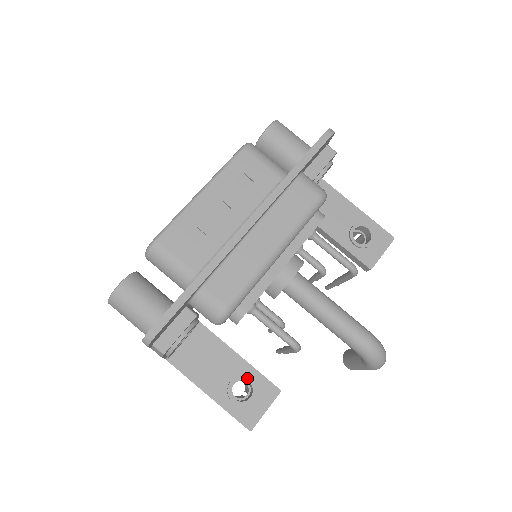
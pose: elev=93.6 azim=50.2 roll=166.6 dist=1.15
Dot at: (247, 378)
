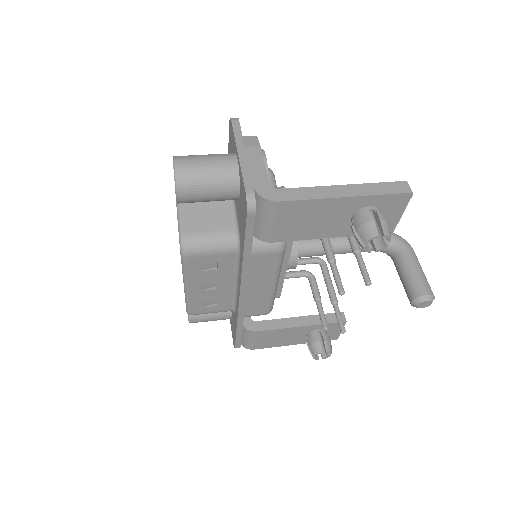
Dot at: occluded
